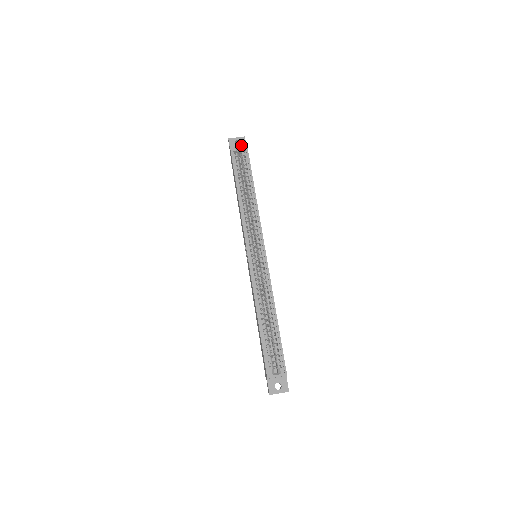
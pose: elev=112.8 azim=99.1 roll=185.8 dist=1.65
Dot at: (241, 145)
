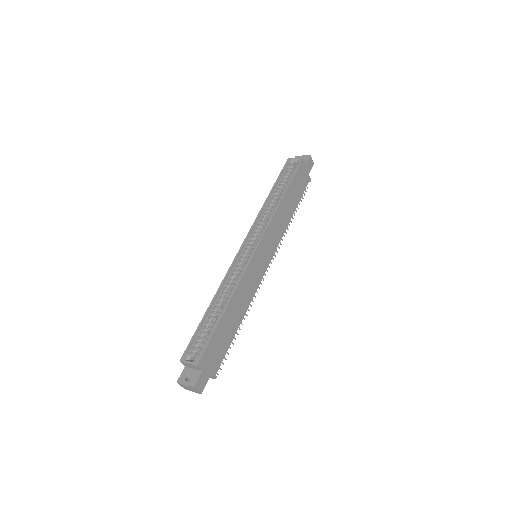
Dot at: (297, 158)
